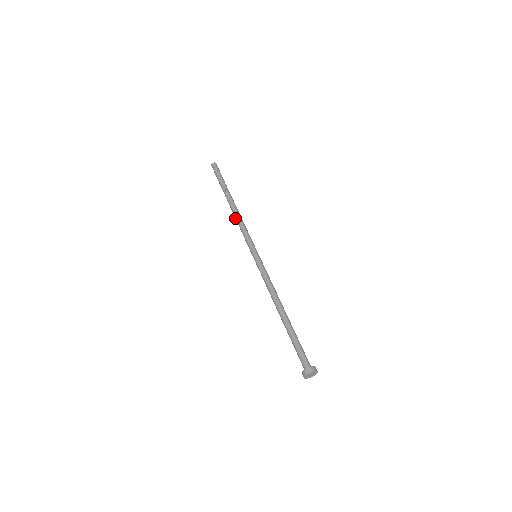
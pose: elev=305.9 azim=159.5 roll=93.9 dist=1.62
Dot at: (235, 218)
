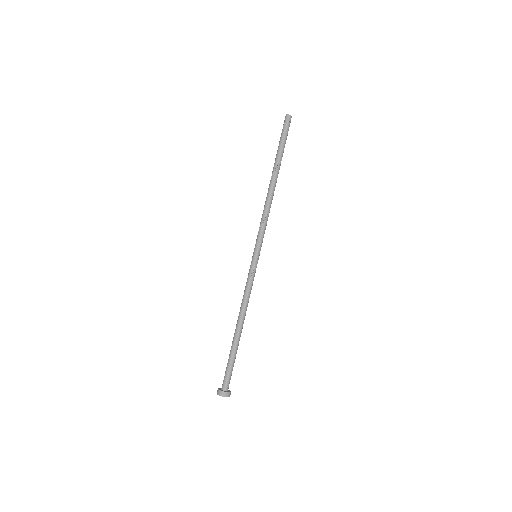
Dot at: (267, 200)
